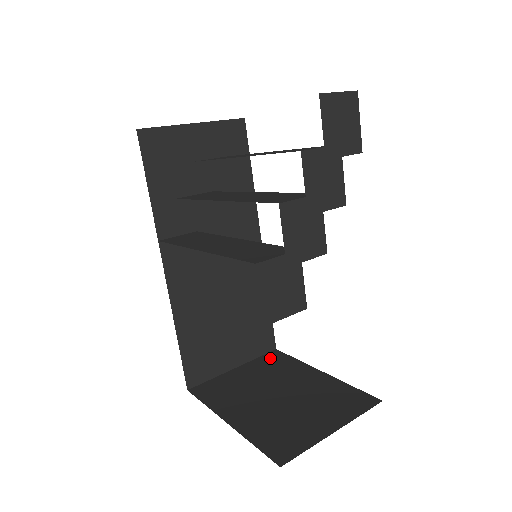
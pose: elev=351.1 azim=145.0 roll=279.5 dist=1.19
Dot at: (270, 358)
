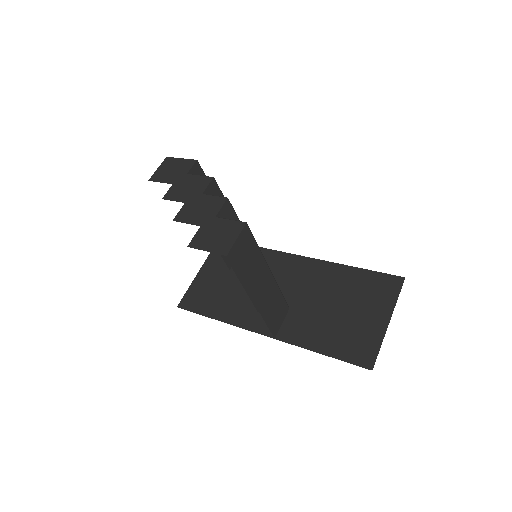
Dot at: occluded
